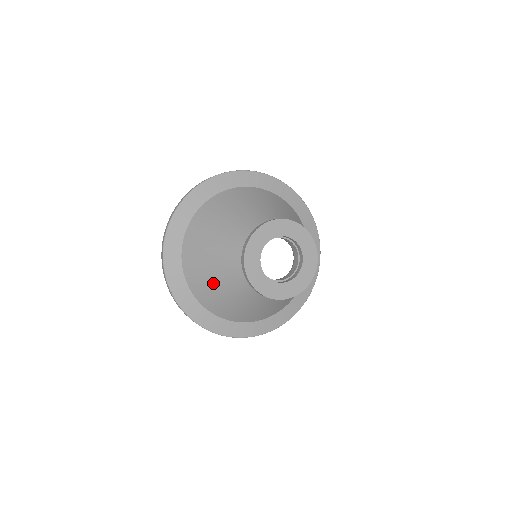
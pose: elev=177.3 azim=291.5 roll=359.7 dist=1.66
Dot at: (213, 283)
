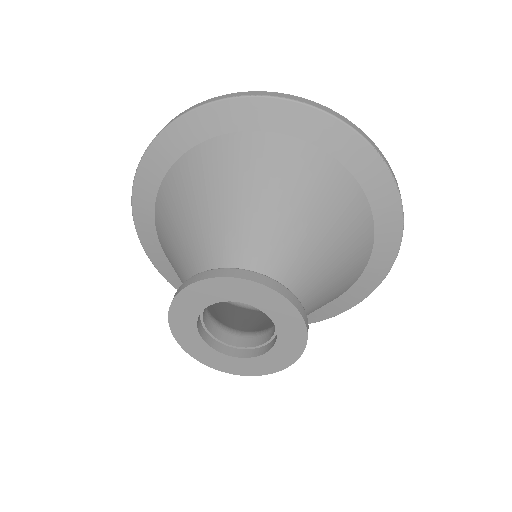
Dot at: occluded
